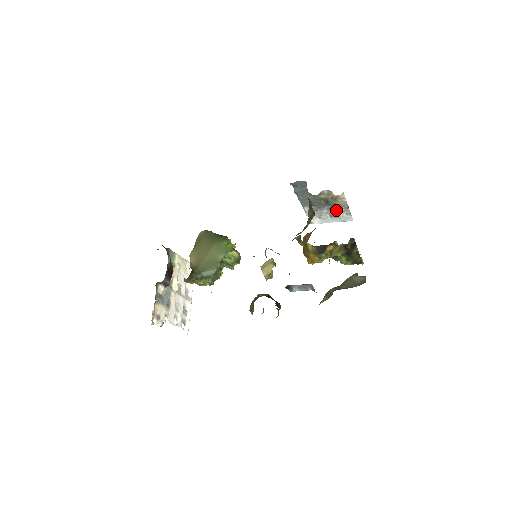
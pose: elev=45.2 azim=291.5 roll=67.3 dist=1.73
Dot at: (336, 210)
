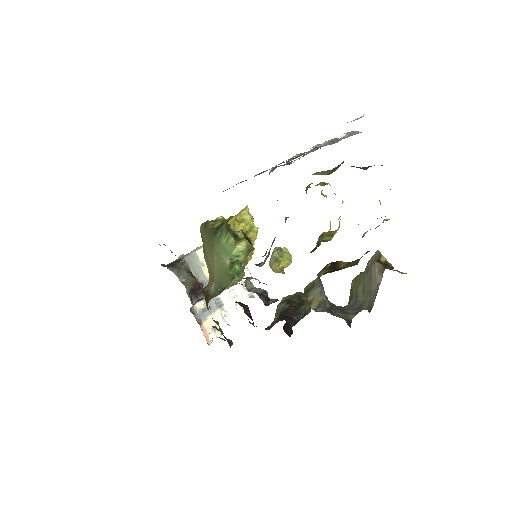
Dot at: occluded
